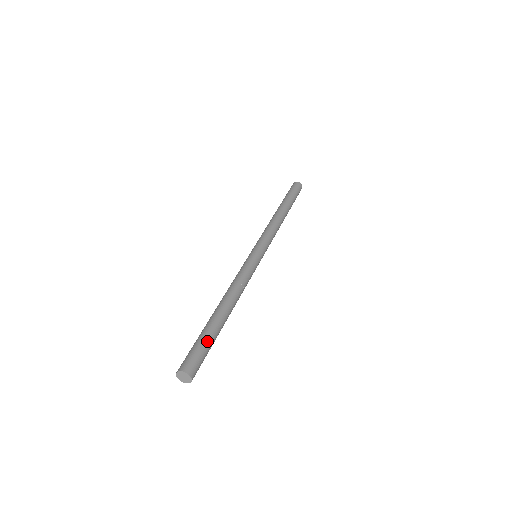
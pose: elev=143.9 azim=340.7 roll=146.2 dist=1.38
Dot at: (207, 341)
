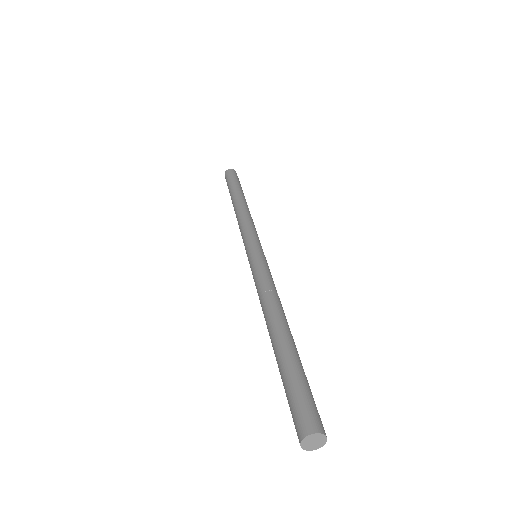
Dot at: occluded
